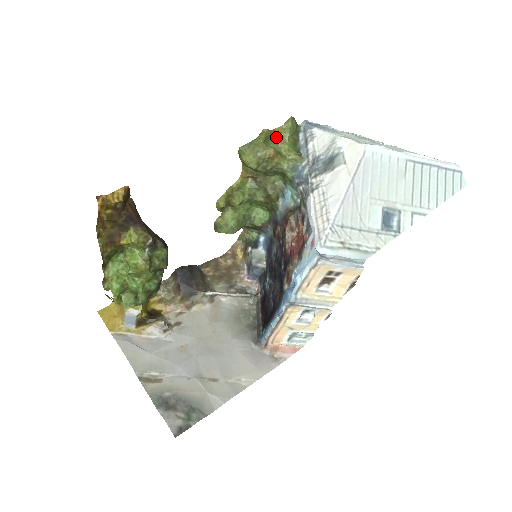
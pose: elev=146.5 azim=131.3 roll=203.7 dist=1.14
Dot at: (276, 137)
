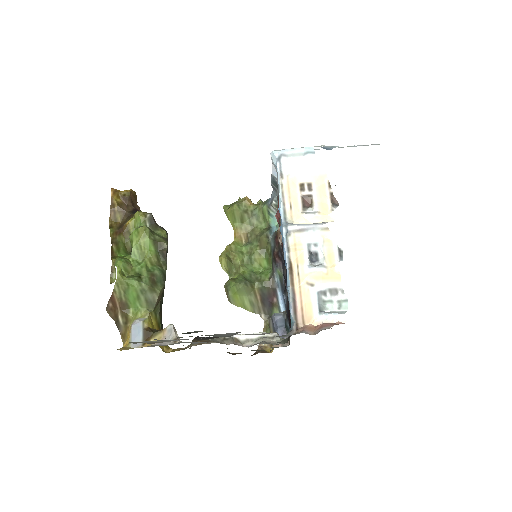
Dot at: occluded
